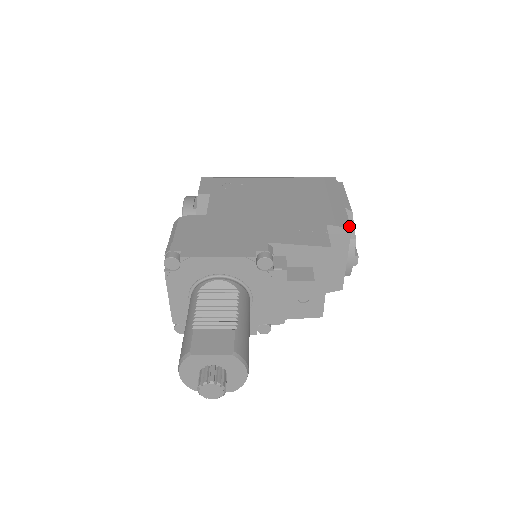
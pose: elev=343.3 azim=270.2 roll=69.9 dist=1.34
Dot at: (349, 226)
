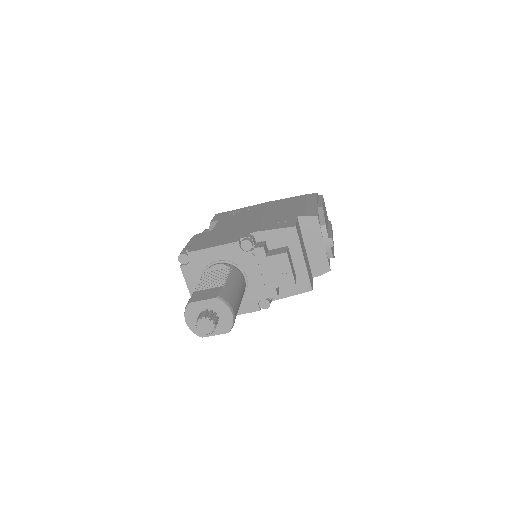
Dot at: (316, 215)
